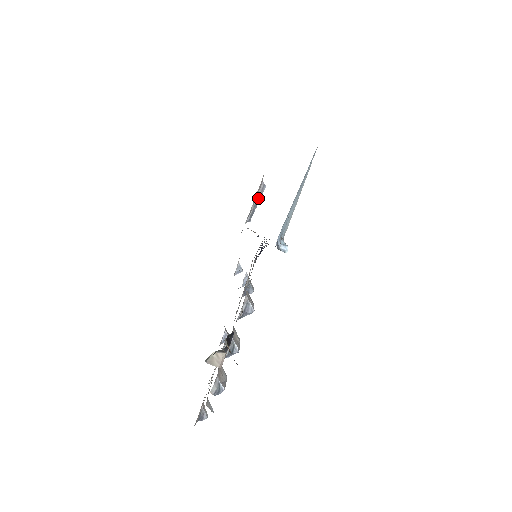
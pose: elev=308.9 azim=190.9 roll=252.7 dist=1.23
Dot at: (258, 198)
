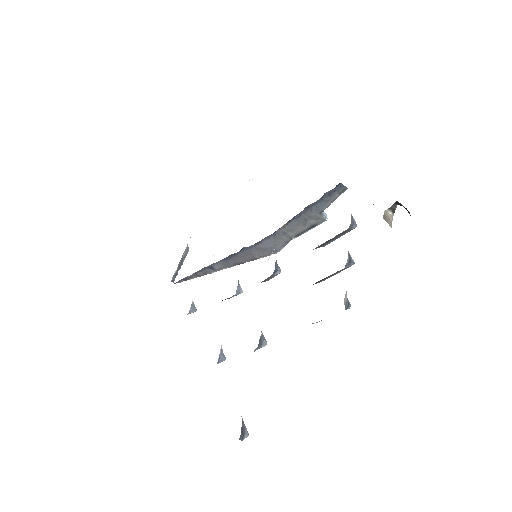
Dot at: (182, 259)
